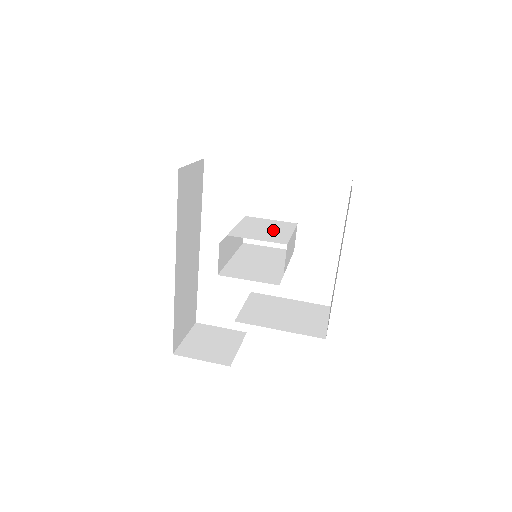
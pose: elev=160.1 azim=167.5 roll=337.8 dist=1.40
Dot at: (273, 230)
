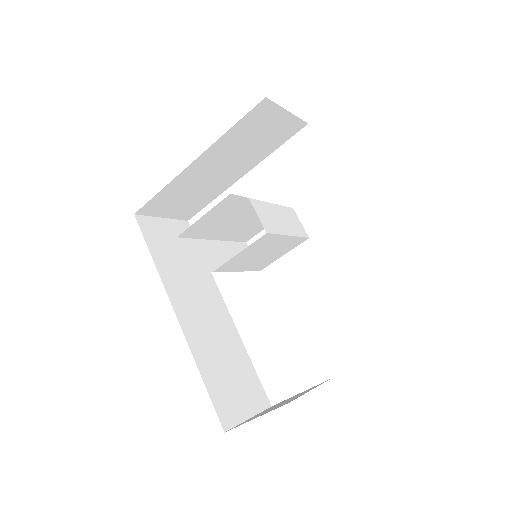
Dot at: (254, 216)
